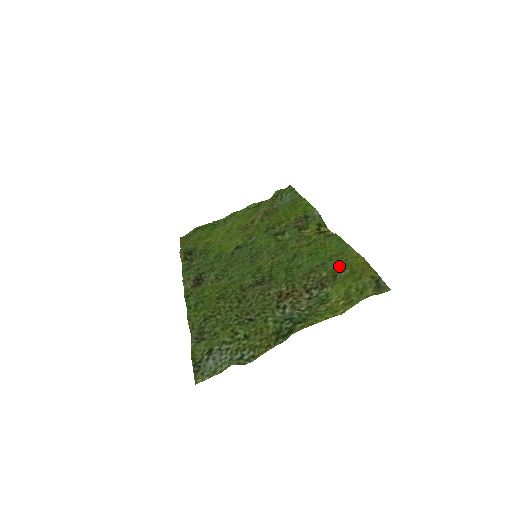
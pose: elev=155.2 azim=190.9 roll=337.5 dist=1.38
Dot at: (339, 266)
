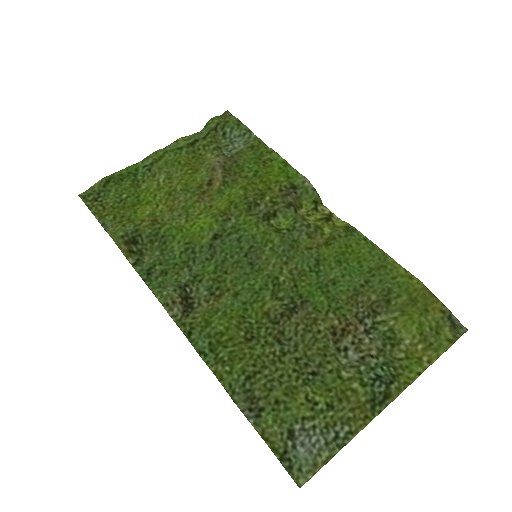
Dot at: (389, 287)
